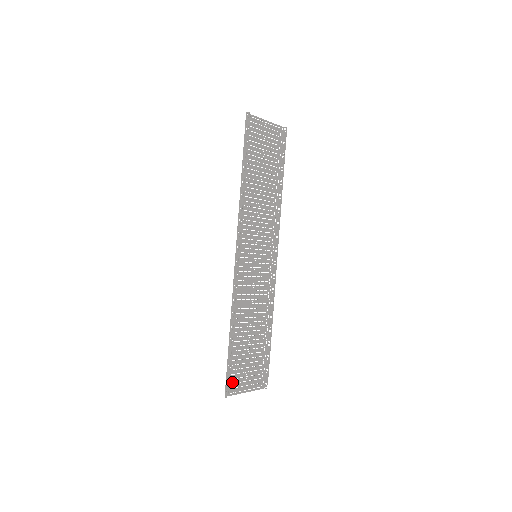
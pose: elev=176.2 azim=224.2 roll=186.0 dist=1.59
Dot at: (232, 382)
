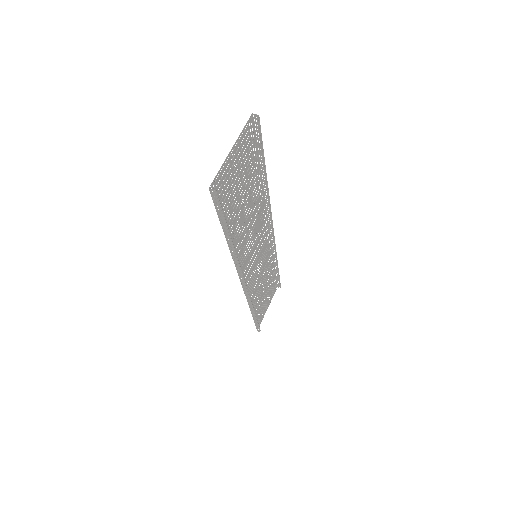
Dot at: (259, 320)
